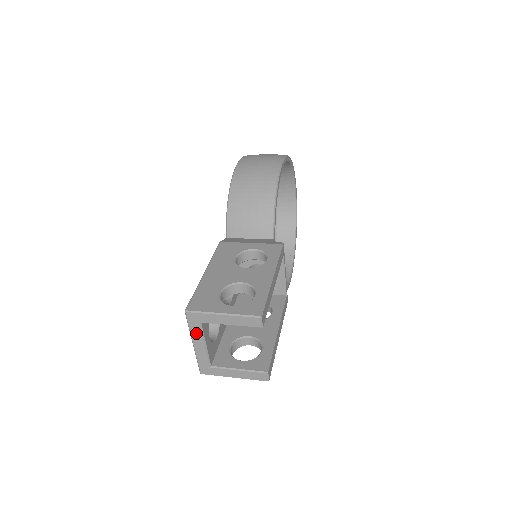
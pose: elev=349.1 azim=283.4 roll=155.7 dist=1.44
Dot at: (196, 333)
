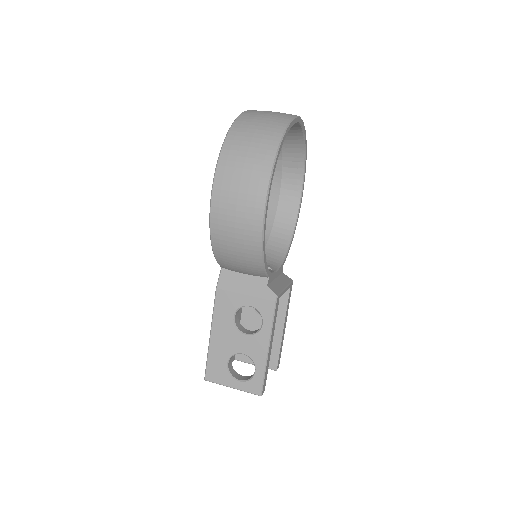
Dot at: occluded
